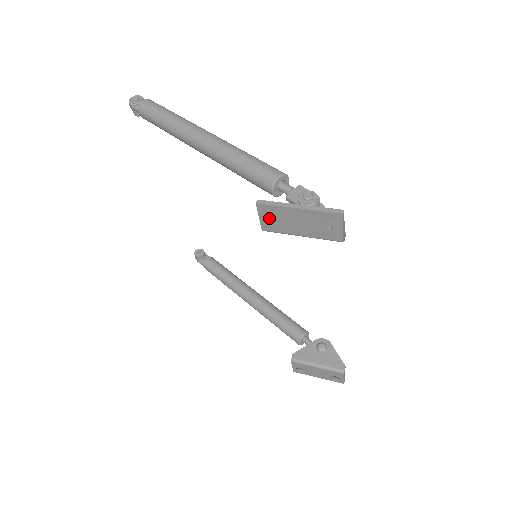
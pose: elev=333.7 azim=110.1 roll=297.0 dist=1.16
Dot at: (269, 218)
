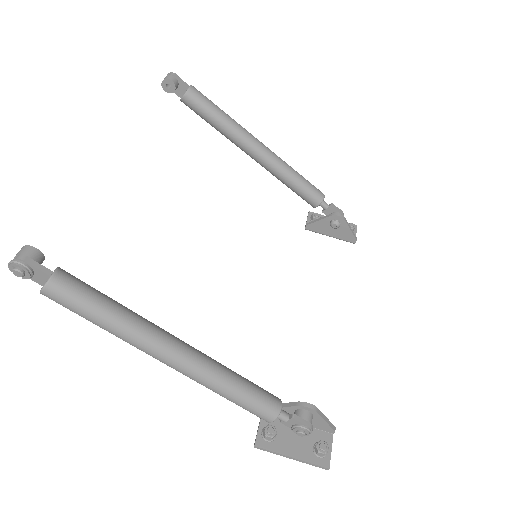
Dot at: occluded
